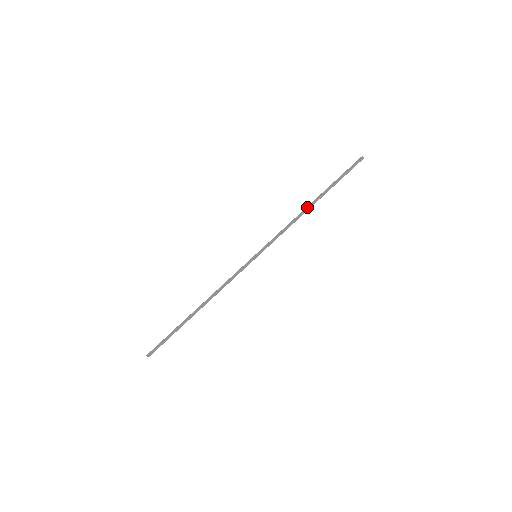
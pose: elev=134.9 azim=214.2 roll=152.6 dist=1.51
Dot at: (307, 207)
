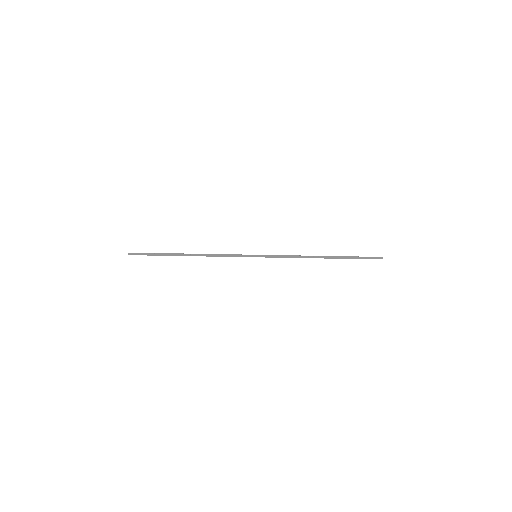
Dot at: (317, 256)
